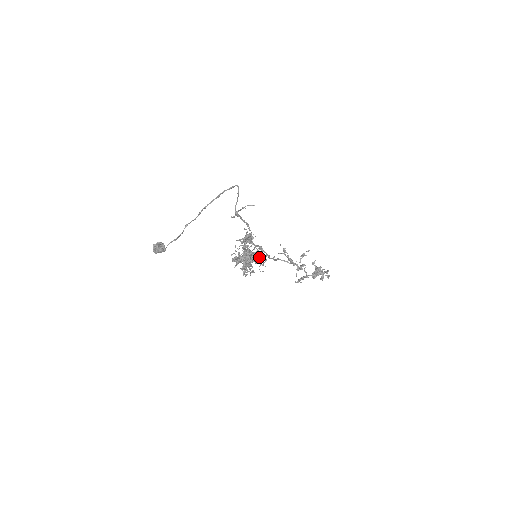
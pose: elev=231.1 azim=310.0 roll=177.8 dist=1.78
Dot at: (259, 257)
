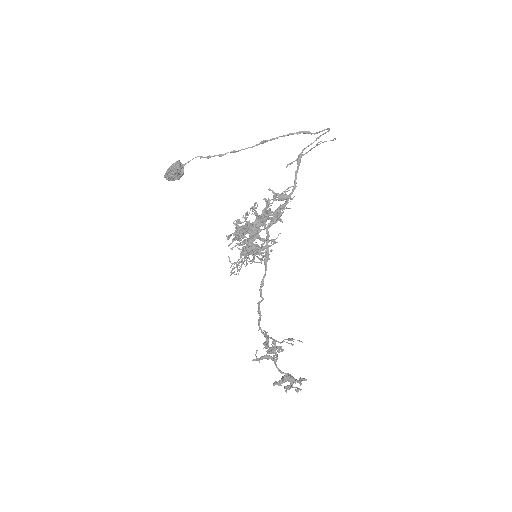
Dot at: (264, 246)
